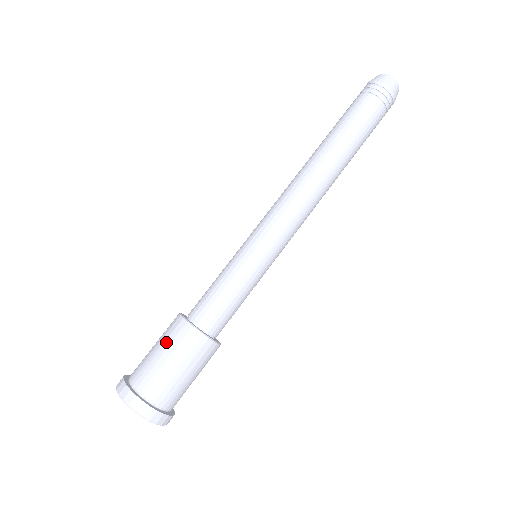
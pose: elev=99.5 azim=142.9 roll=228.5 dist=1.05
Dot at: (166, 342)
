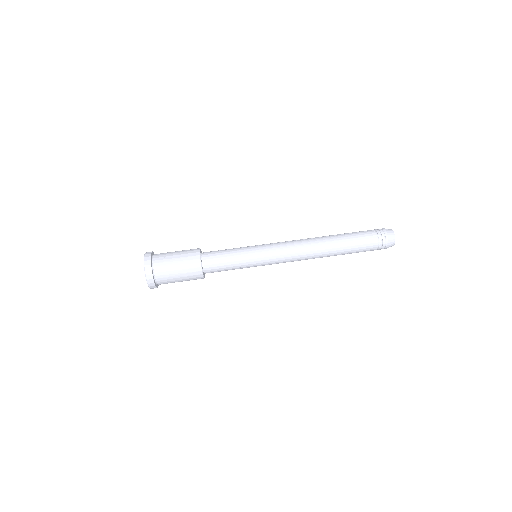
Dot at: occluded
